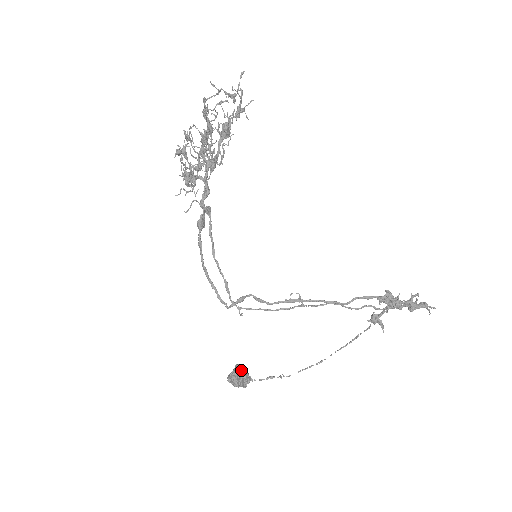
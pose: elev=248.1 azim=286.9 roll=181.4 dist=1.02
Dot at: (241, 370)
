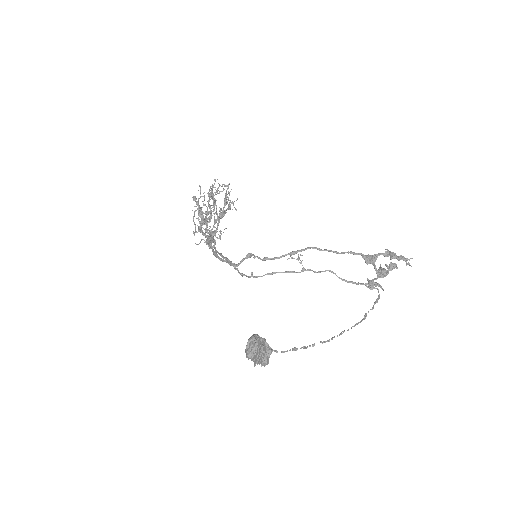
Dot at: (259, 338)
